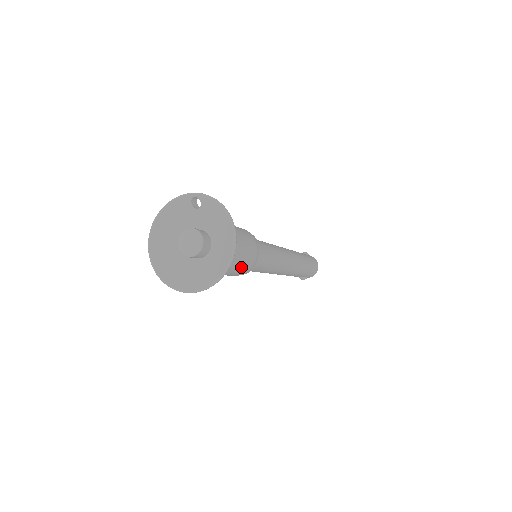
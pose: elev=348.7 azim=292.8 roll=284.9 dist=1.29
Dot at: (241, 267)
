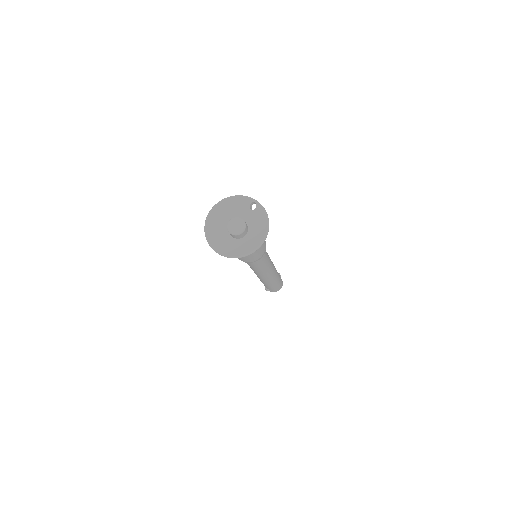
Dot at: (250, 257)
